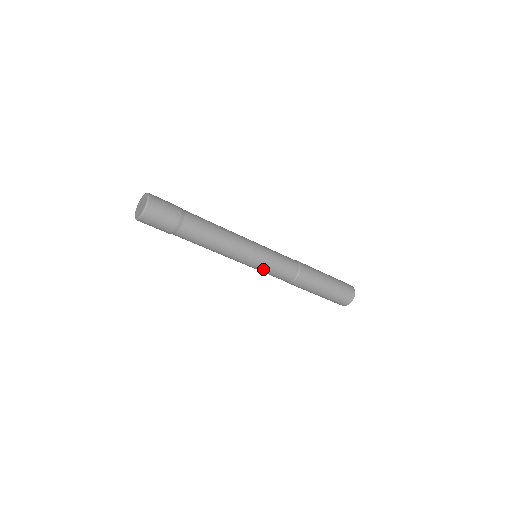
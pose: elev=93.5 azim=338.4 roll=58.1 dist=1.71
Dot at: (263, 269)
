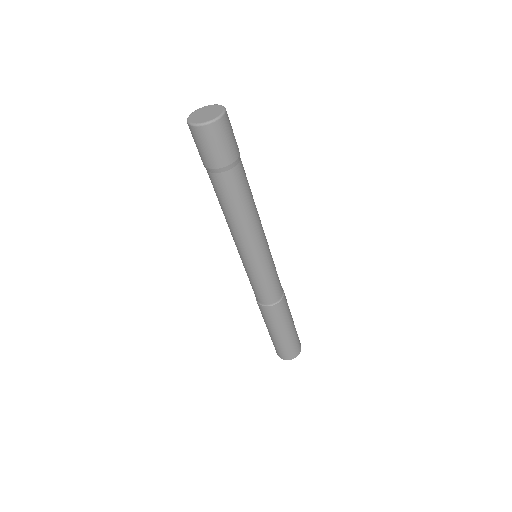
Dot at: (249, 273)
